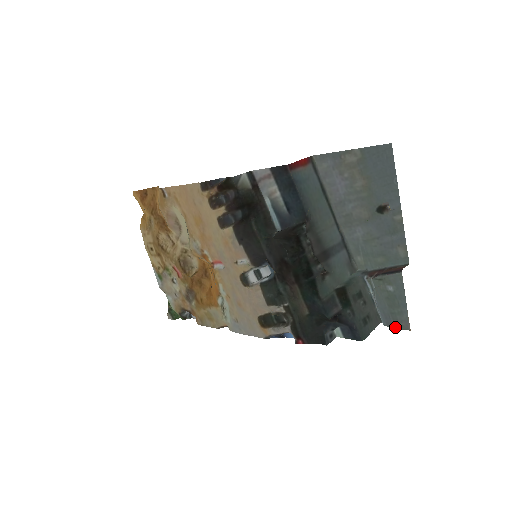
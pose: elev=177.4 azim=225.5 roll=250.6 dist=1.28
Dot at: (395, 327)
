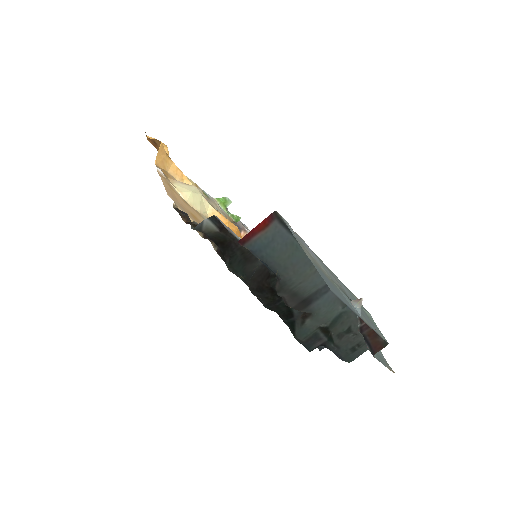
Dot at: (385, 360)
